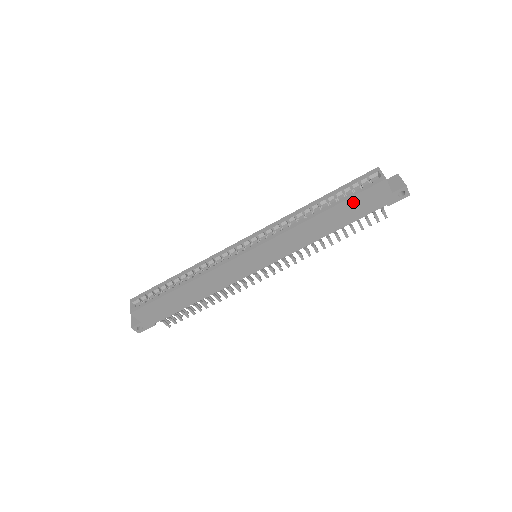
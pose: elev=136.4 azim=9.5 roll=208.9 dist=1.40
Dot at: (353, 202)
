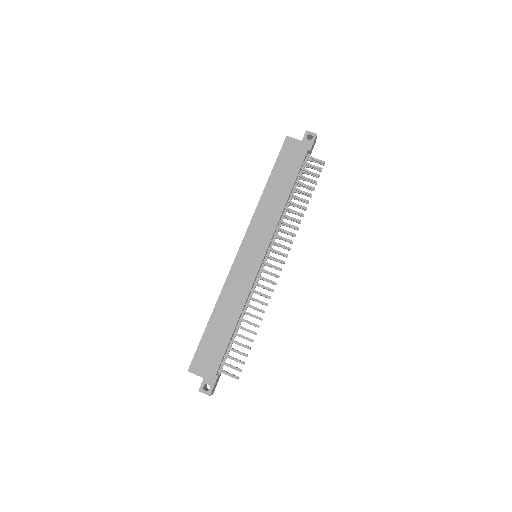
Dot at: (281, 164)
